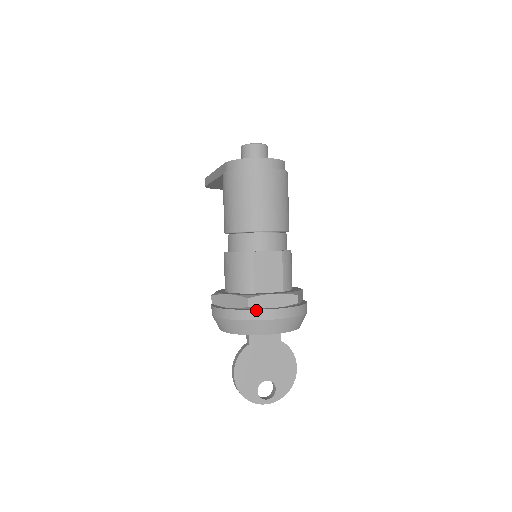
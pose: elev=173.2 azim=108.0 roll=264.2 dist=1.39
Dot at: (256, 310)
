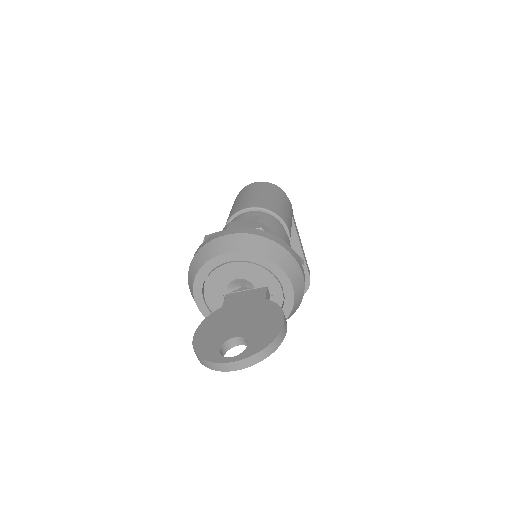
Dot at: (209, 238)
